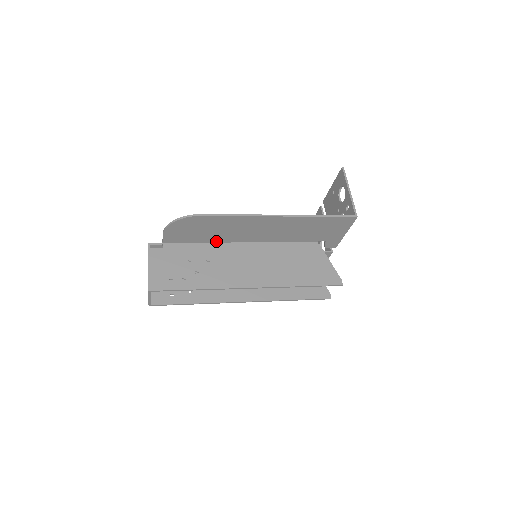
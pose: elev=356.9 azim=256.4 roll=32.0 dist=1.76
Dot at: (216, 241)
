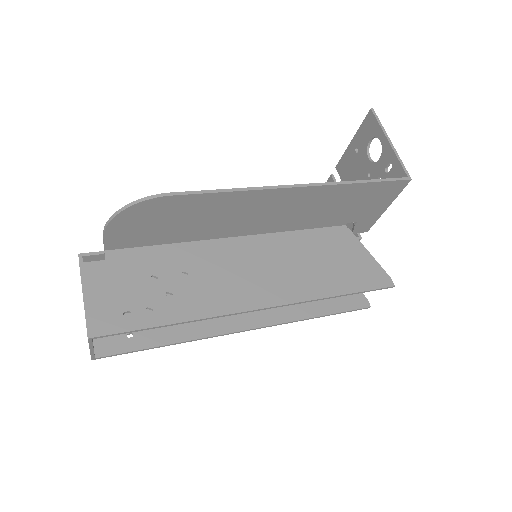
Dot at: (194, 239)
